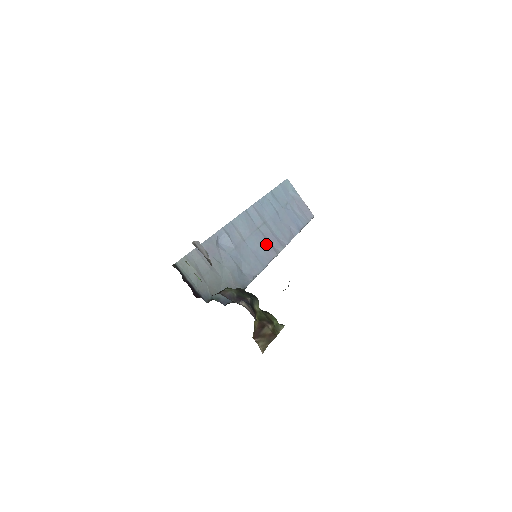
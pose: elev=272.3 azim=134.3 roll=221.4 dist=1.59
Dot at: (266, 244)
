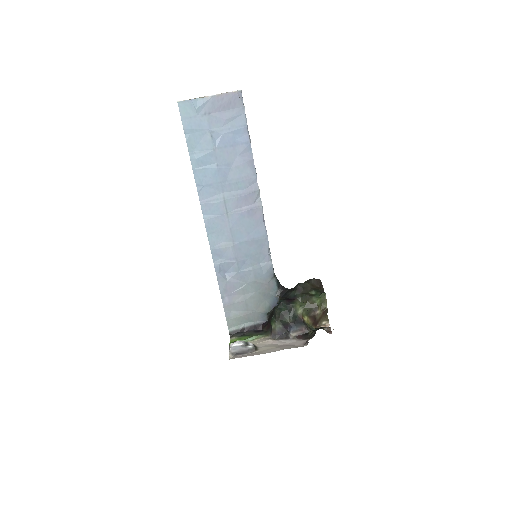
Dot at: (246, 215)
